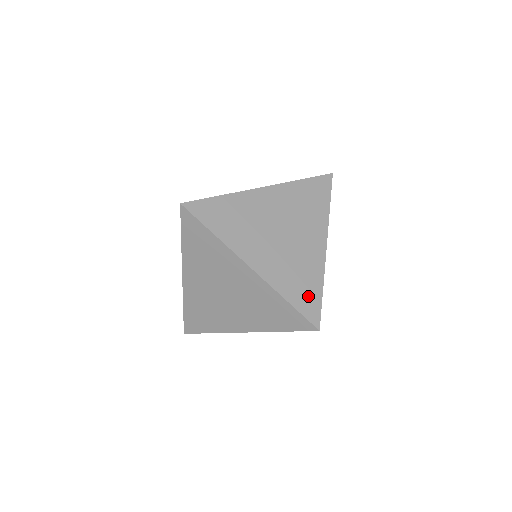
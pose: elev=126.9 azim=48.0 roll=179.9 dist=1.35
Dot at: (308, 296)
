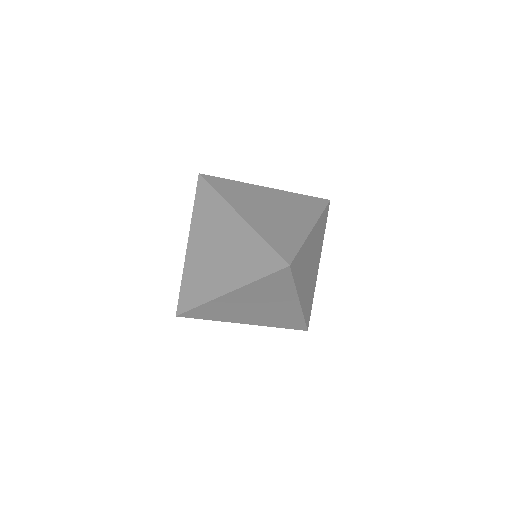
Dot at: (293, 323)
